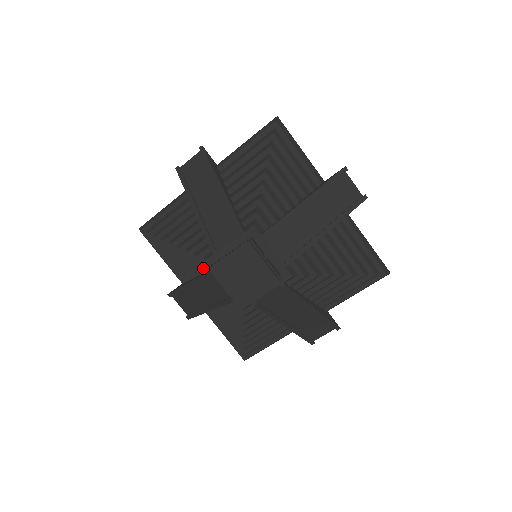
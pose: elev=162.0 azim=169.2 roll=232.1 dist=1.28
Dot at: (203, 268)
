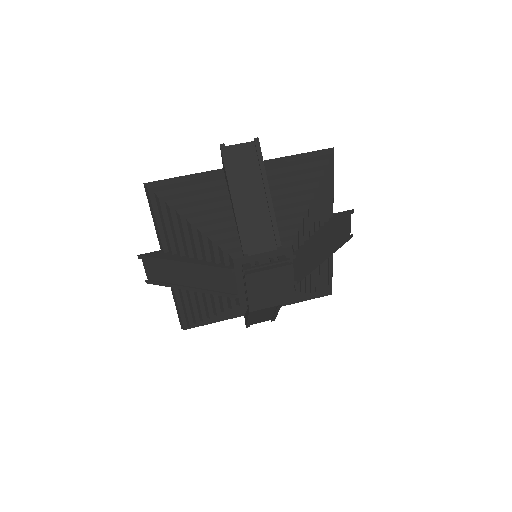
Dot at: (218, 260)
